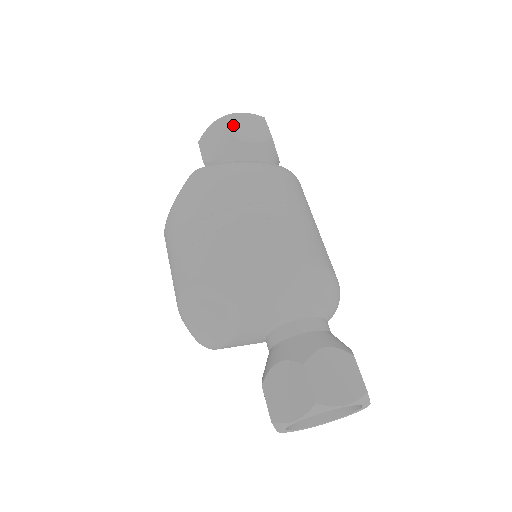
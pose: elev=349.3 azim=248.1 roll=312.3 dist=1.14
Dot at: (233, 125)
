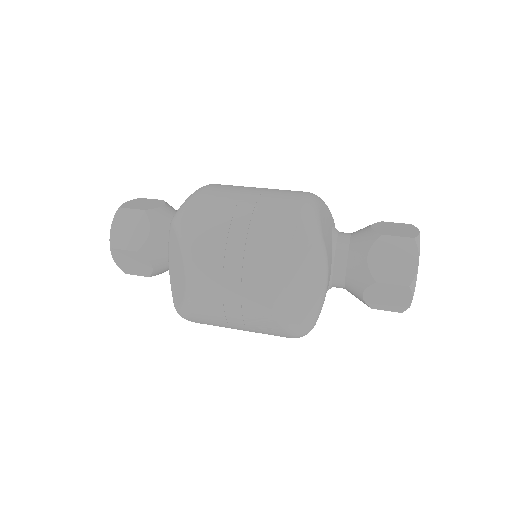
Dot at: (134, 207)
